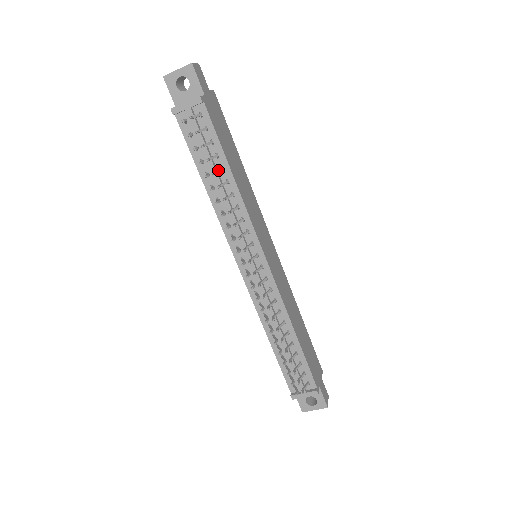
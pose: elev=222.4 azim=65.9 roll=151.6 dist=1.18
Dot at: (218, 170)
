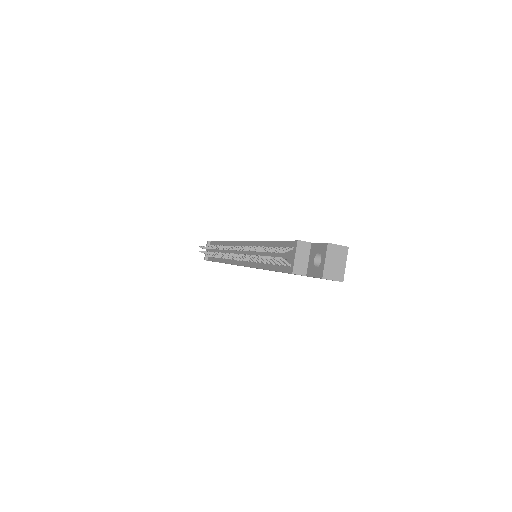
Dot at: occluded
